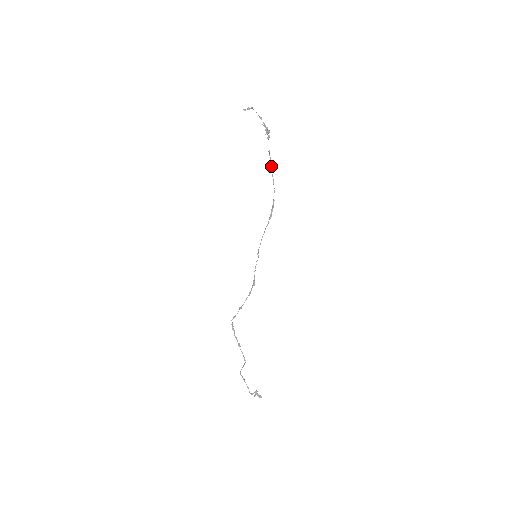
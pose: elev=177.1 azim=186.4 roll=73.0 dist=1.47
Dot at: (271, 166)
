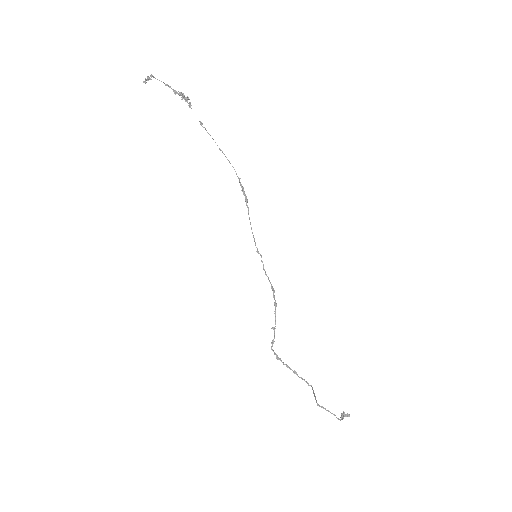
Dot at: (213, 139)
